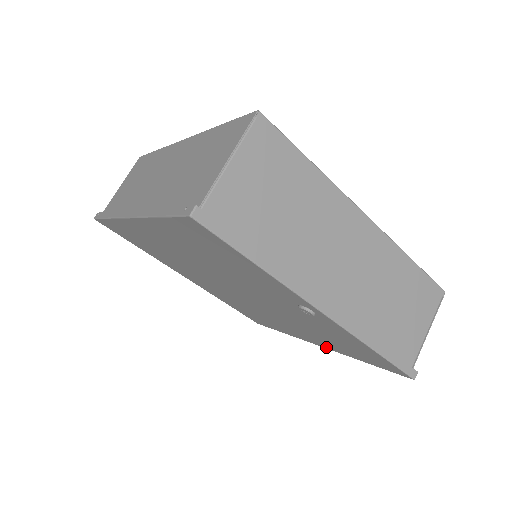
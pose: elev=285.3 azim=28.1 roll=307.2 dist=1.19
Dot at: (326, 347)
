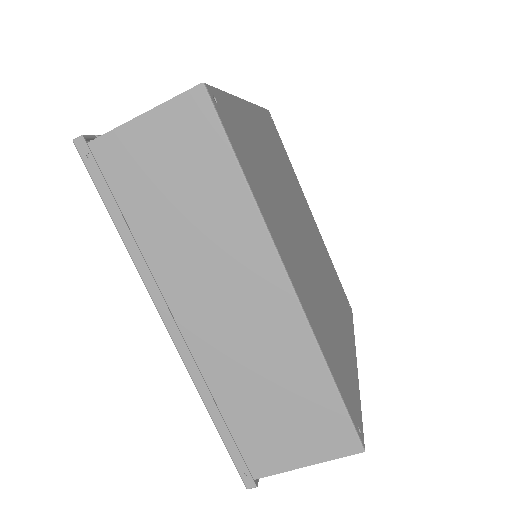
Dot at: occluded
